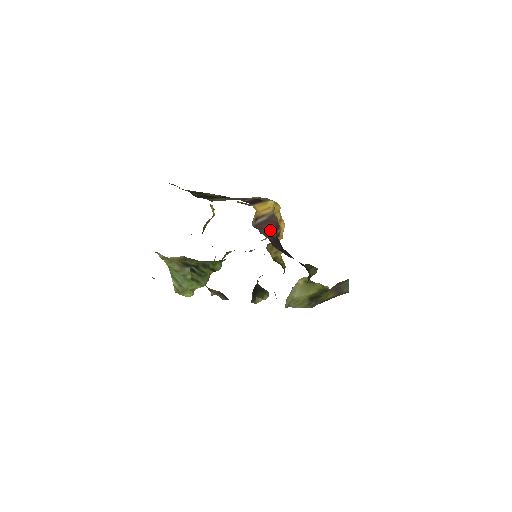
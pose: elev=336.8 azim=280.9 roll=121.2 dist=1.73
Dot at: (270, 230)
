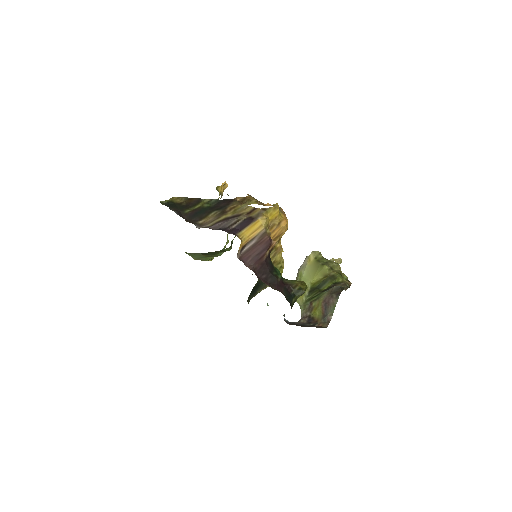
Dot at: (258, 255)
